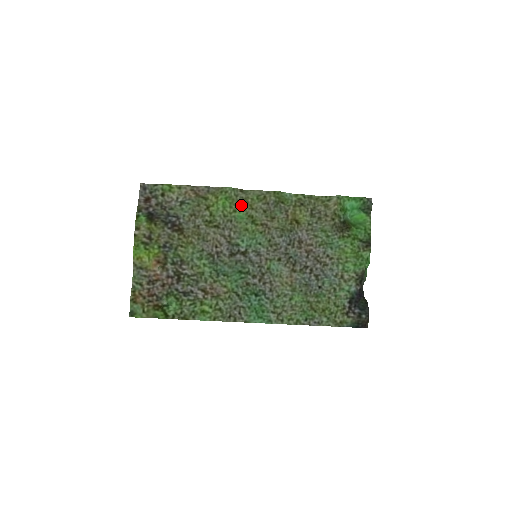
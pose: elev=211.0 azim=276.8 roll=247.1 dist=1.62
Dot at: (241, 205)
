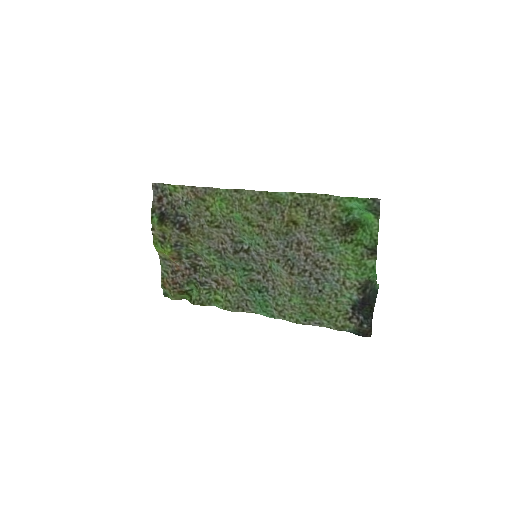
Dot at: (237, 206)
